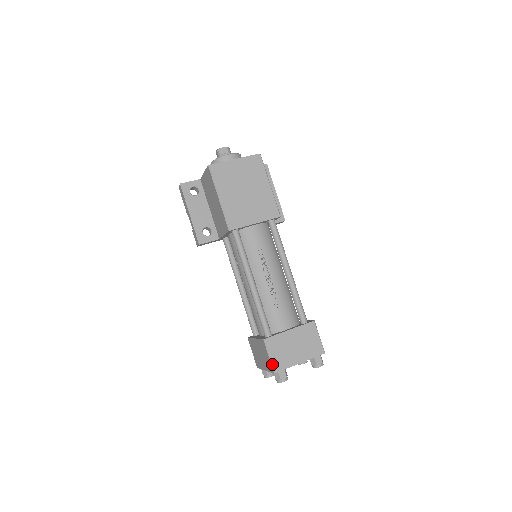
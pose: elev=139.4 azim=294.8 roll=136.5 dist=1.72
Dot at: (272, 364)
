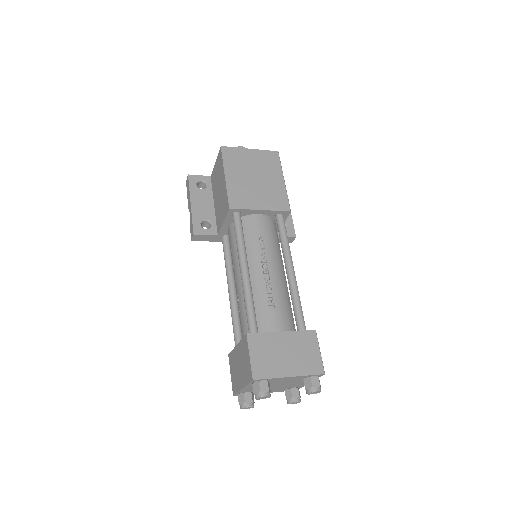
Dot at: (252, 367)
